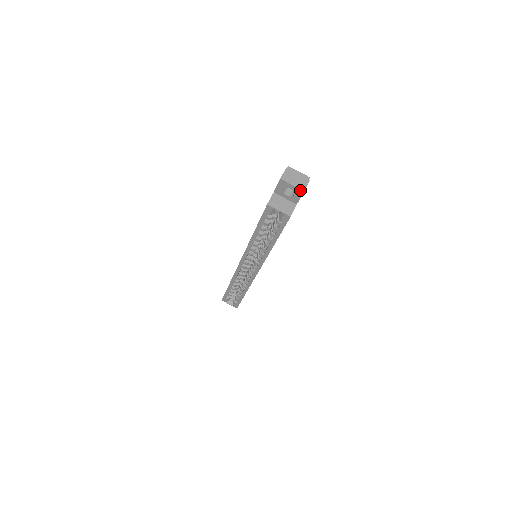
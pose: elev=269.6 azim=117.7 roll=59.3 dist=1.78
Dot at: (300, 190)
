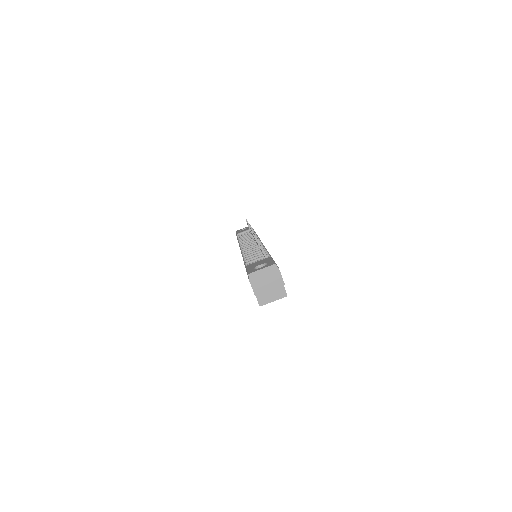
Dot at: occluded
